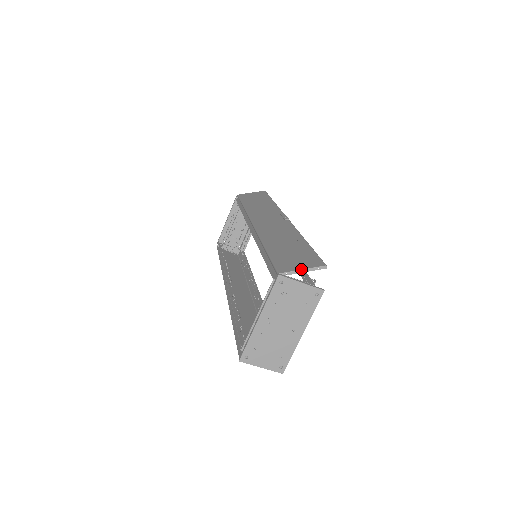
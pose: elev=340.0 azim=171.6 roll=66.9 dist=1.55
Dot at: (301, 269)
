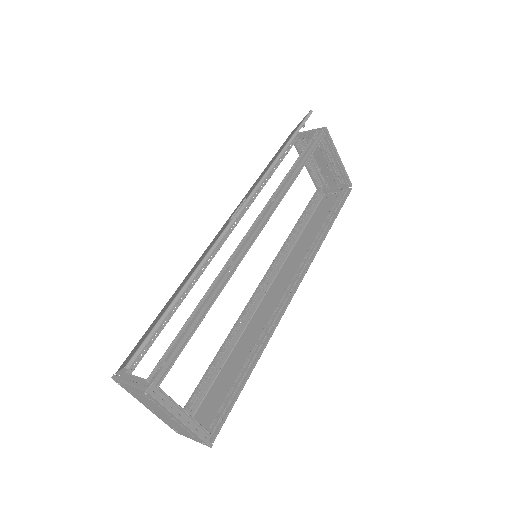
Dot at: (119, 370)
